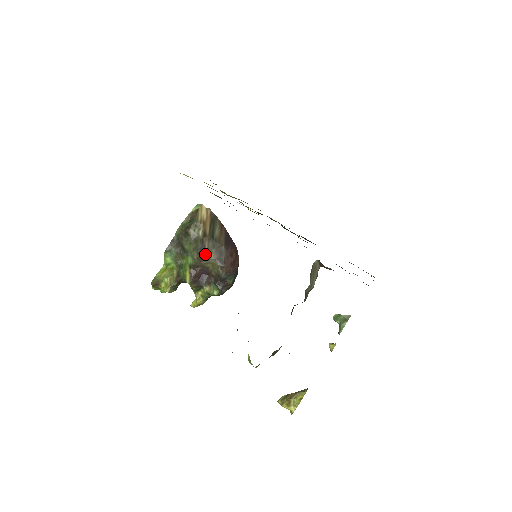
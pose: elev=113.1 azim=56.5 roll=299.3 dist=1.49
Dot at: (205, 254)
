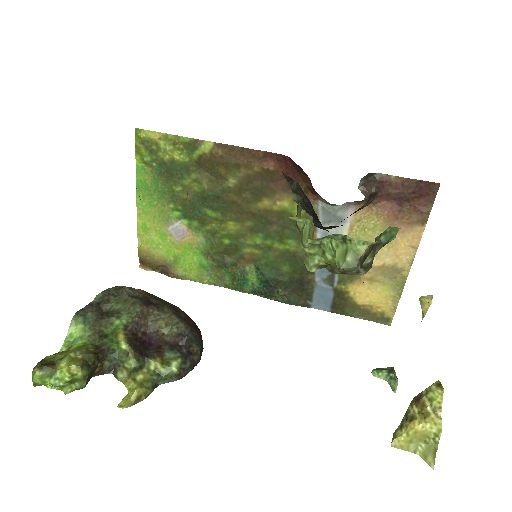
Dot at: (155, 305)
